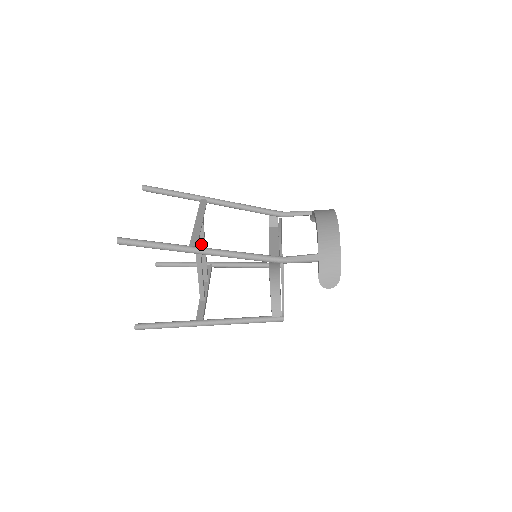
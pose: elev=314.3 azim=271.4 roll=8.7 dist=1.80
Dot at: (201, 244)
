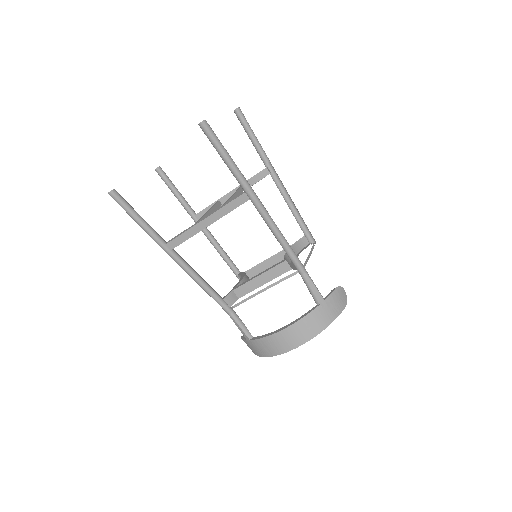
Dot at: occluded
